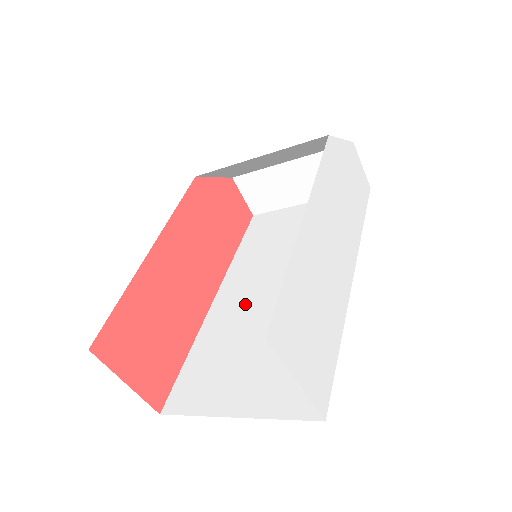
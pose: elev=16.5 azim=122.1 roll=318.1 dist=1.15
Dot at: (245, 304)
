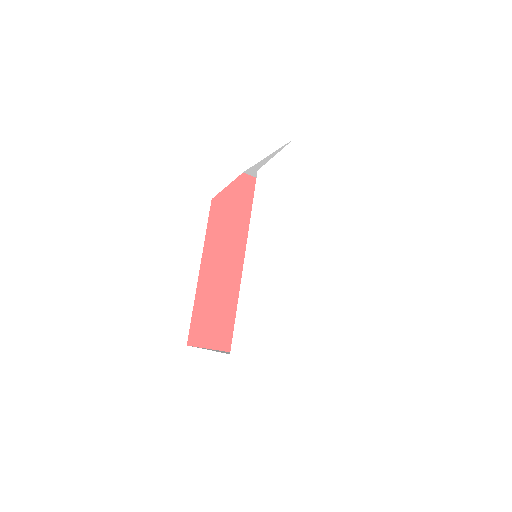
Dot at: occluded
